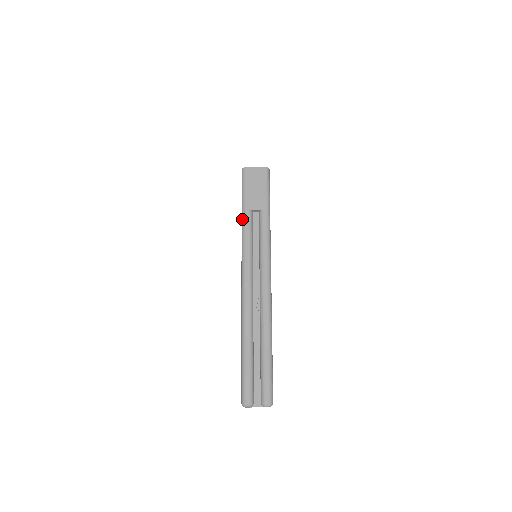
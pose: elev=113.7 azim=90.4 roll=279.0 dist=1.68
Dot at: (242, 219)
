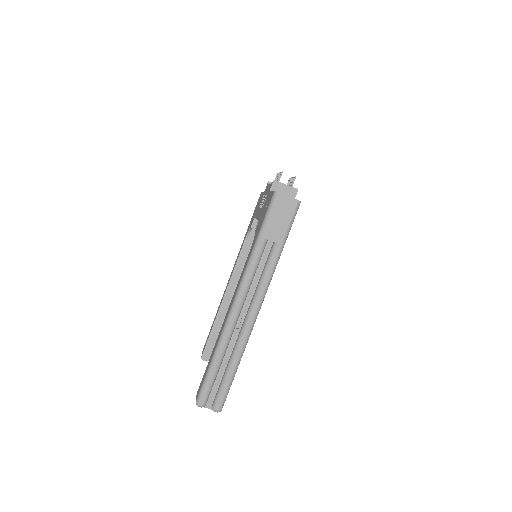
Dot at: (255, 244)
